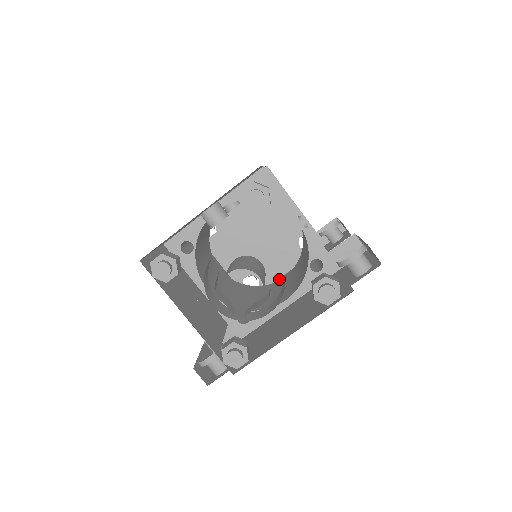
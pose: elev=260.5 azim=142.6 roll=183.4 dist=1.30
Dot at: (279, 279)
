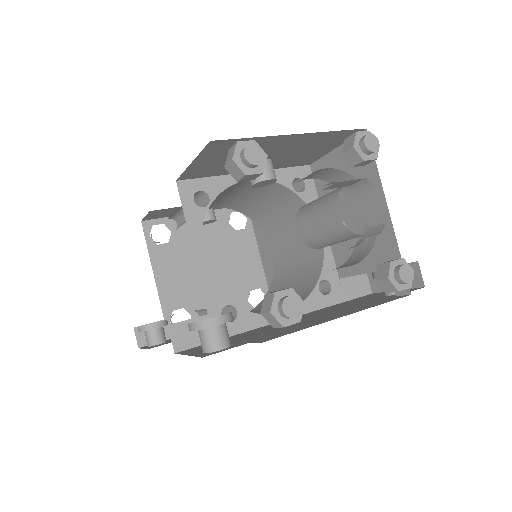
Dot at: occluded
